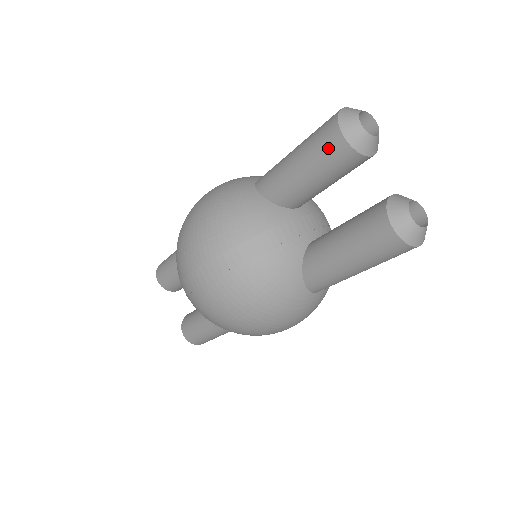
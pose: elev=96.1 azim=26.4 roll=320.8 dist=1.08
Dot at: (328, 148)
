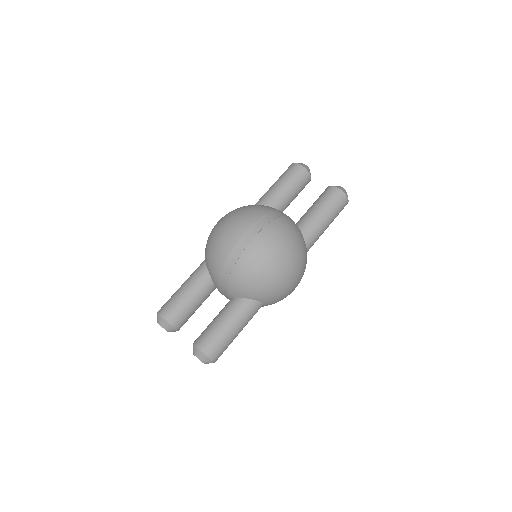
Dot at: (296, 172)
